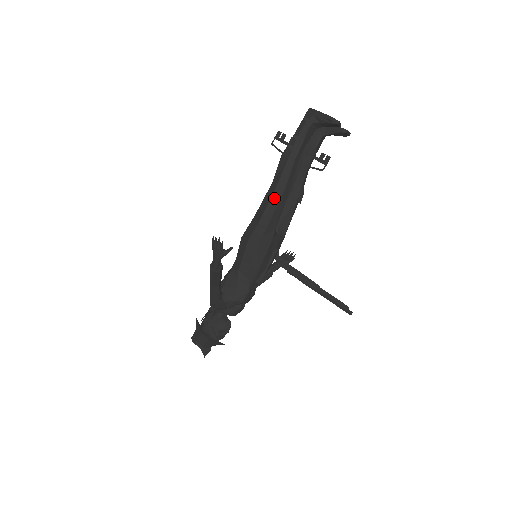
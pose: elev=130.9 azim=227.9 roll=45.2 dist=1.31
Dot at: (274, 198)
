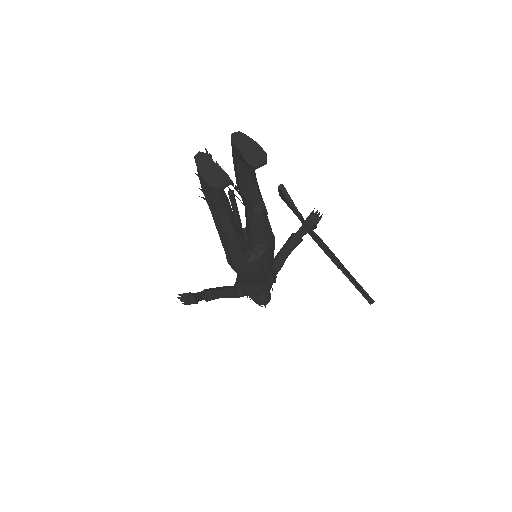
Dot at: (222, 239)
